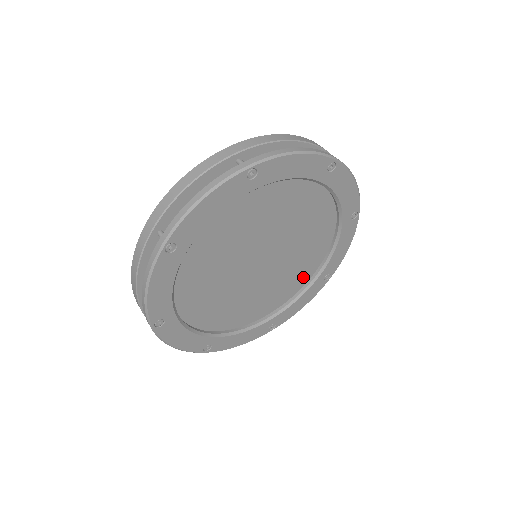
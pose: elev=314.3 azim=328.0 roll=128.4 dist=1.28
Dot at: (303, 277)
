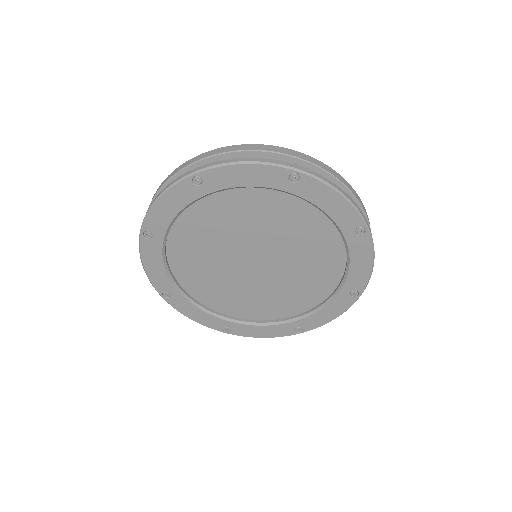
Dot at: (323, 287)
